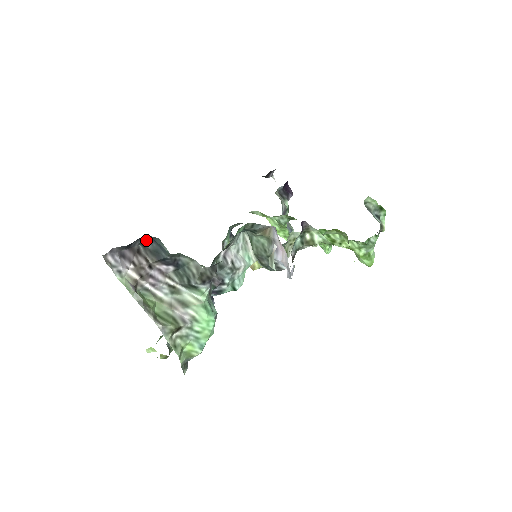
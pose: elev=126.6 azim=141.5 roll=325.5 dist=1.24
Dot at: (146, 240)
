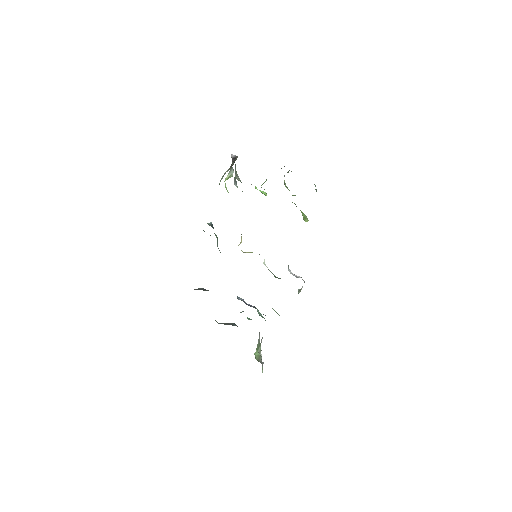
Dot at: occluded
